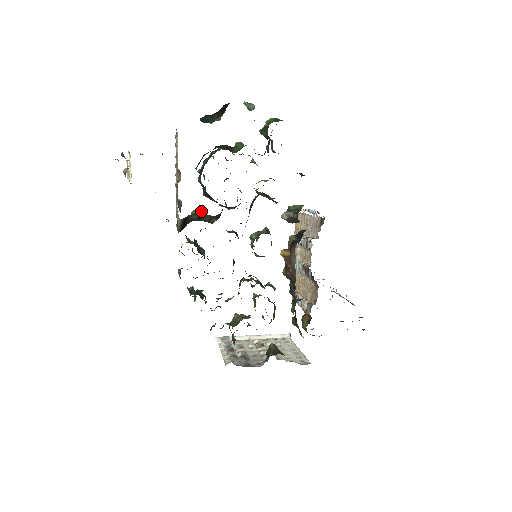
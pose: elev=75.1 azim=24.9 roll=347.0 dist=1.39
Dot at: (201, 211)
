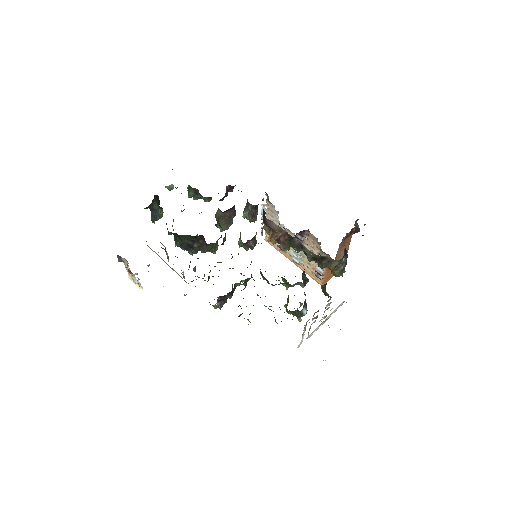
Dot at: occluded
